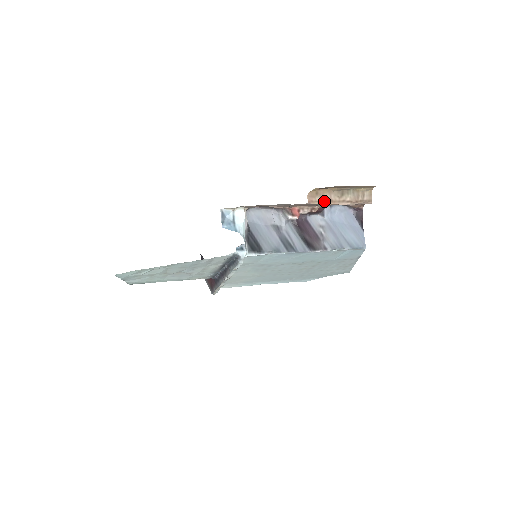
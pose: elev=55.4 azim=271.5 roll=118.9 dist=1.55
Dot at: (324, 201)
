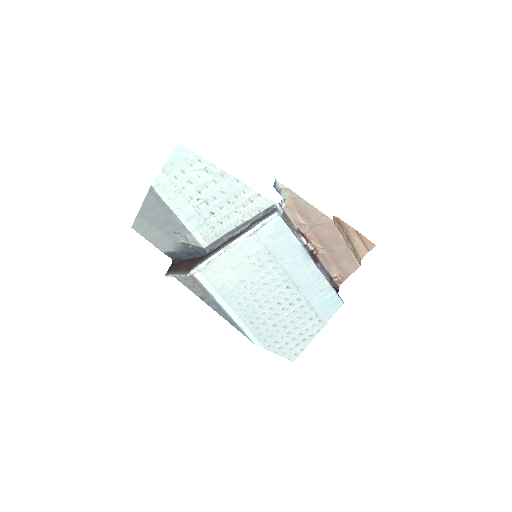
Dot at: (340, 231)
